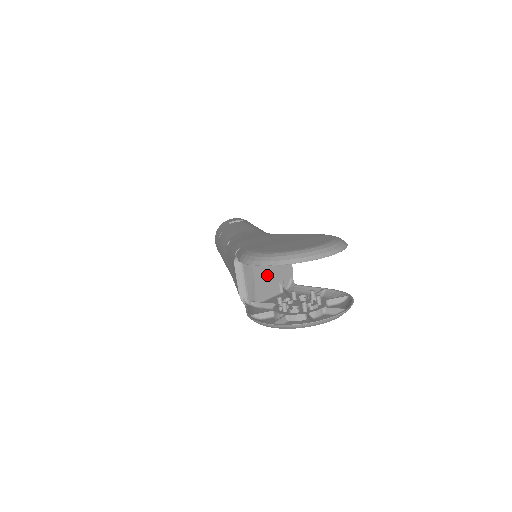
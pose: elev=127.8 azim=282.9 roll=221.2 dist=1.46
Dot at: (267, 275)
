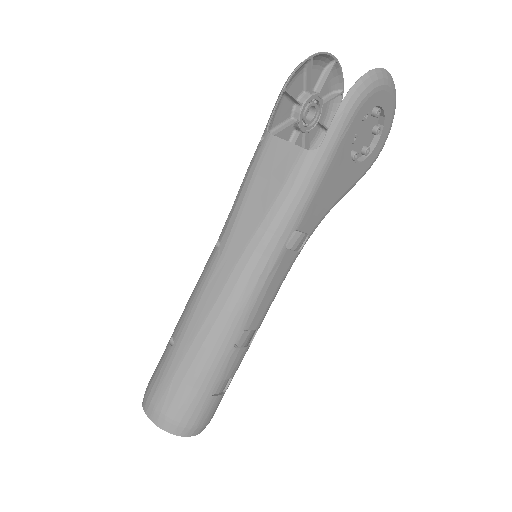
Dot at: occluded
